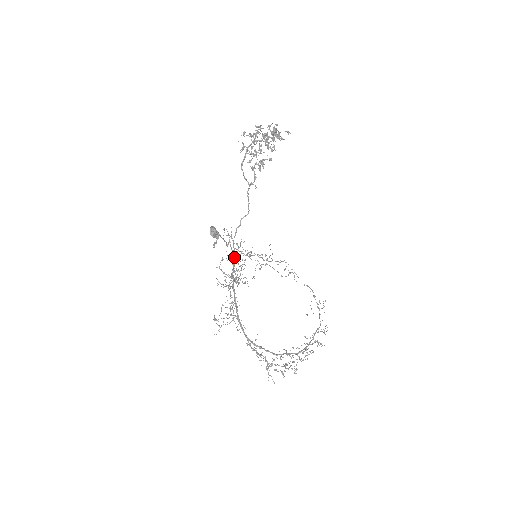
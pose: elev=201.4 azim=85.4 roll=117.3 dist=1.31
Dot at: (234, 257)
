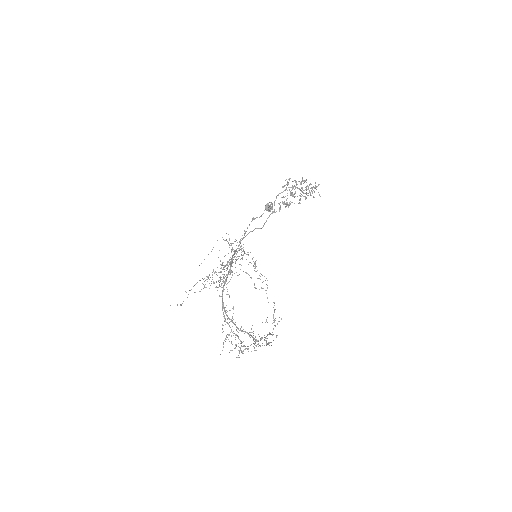
Dot at: occluded
